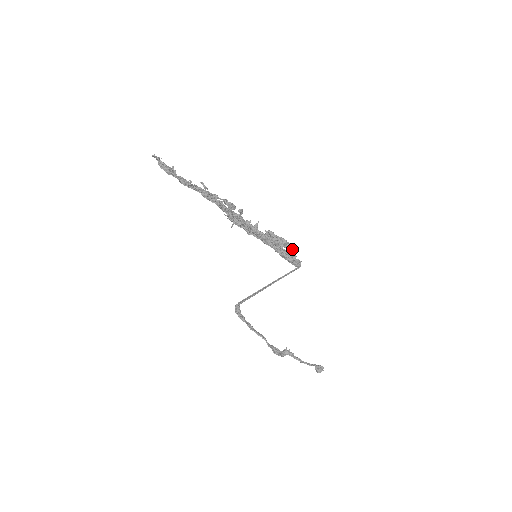
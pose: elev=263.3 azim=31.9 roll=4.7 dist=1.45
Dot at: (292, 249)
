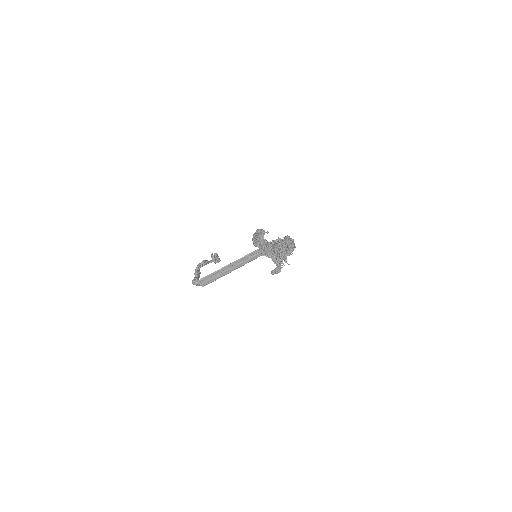
Dot at: occluded
